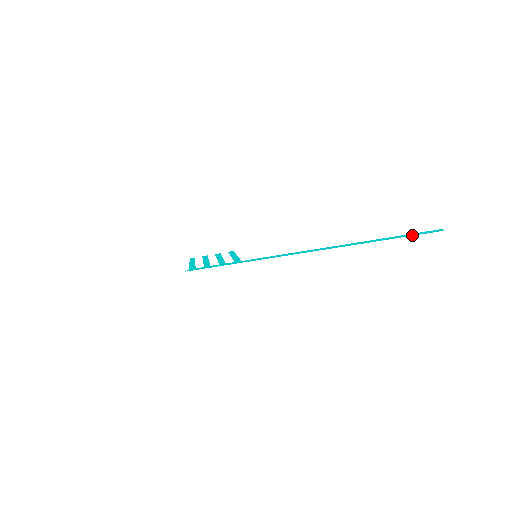
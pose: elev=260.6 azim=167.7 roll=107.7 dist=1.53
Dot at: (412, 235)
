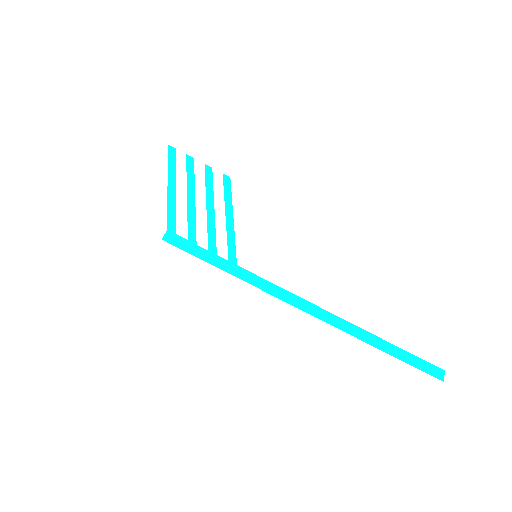
Dot at: (417, 367)
